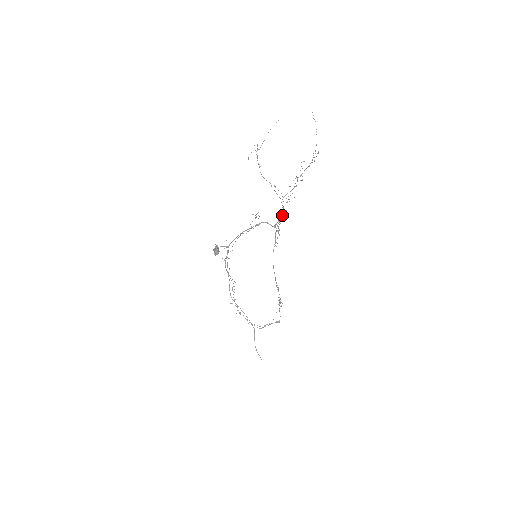
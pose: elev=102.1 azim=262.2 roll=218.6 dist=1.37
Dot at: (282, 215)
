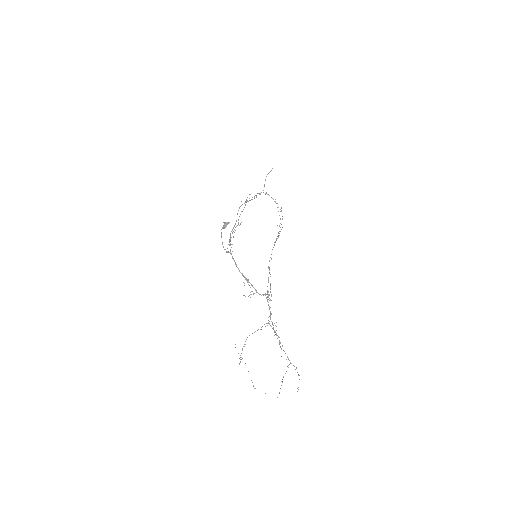
Dot at: occluded
